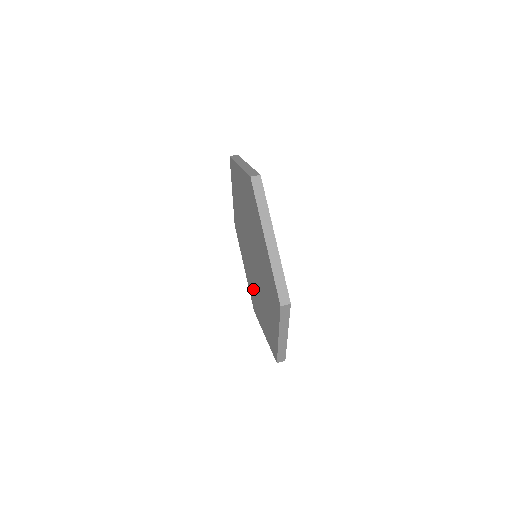
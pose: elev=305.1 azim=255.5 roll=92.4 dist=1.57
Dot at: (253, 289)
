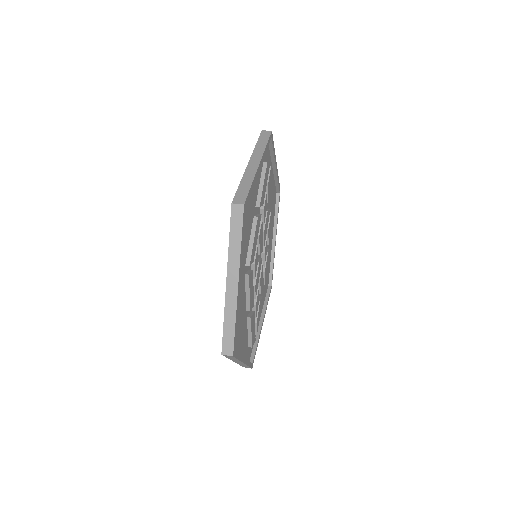
Dot at: occluded
